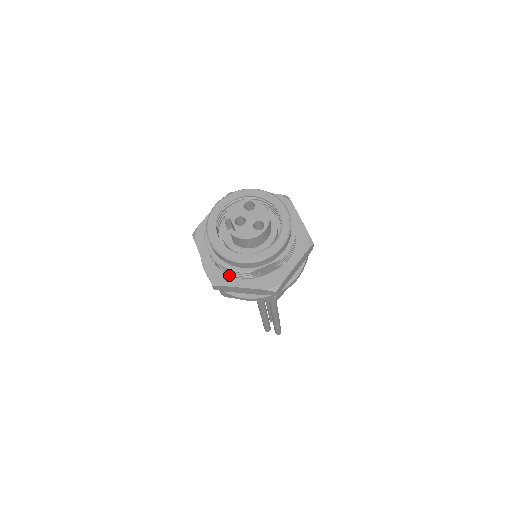
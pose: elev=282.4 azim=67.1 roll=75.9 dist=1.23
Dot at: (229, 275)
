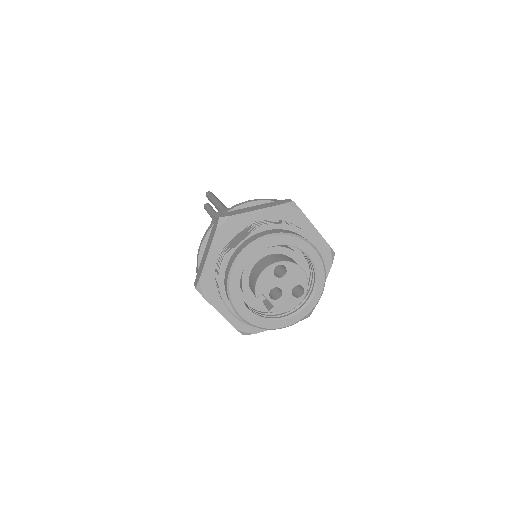
Dot at: occluded
